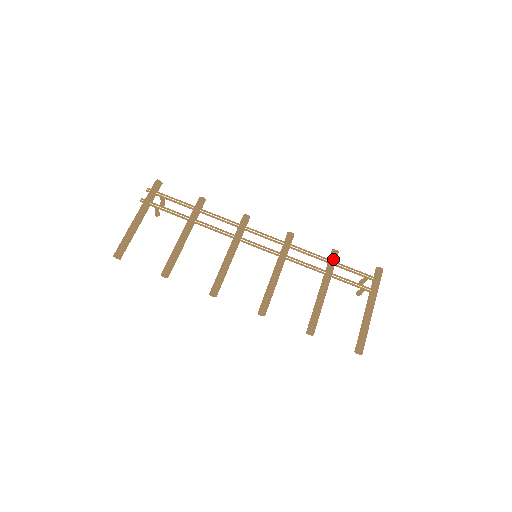
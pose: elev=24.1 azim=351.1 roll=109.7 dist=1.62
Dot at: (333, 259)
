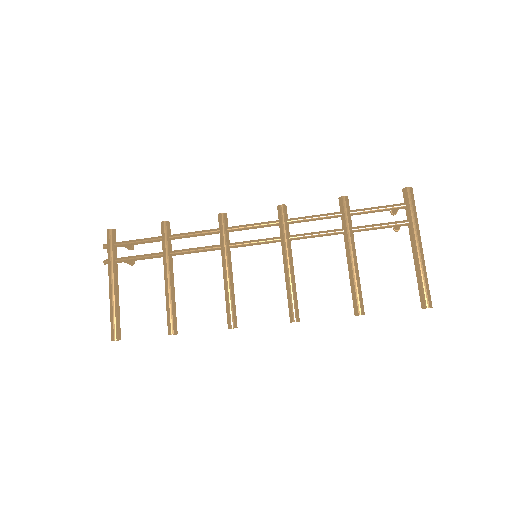
Dot at: (345, 210)
